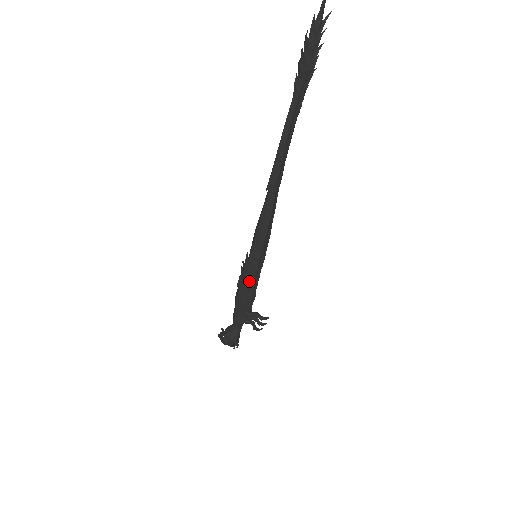
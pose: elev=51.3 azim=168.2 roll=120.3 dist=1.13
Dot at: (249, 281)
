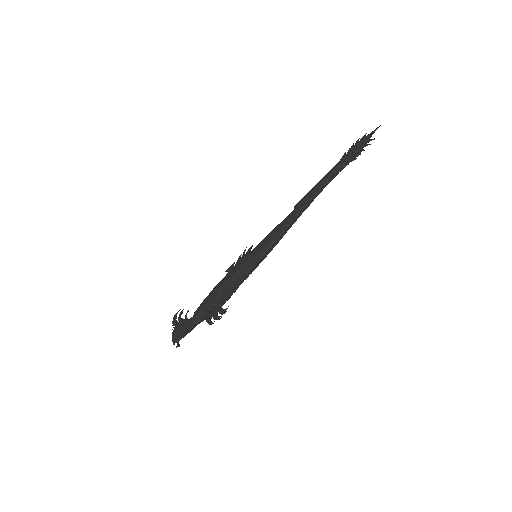
Dot at: (238, 268)
